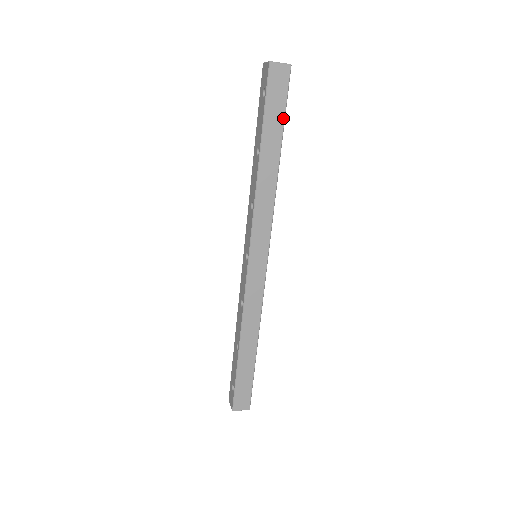
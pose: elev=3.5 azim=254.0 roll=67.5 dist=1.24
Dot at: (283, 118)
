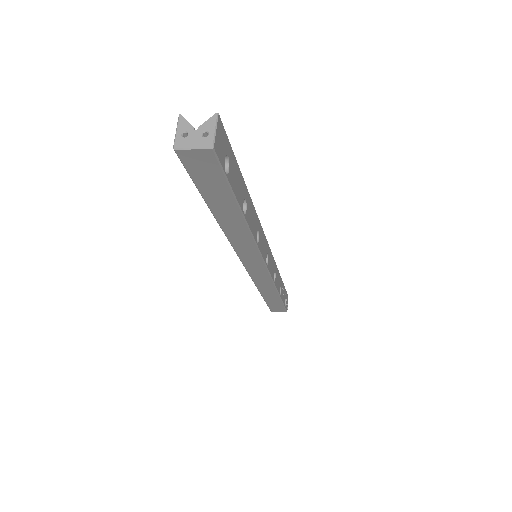
Dot at: (230, 193)
